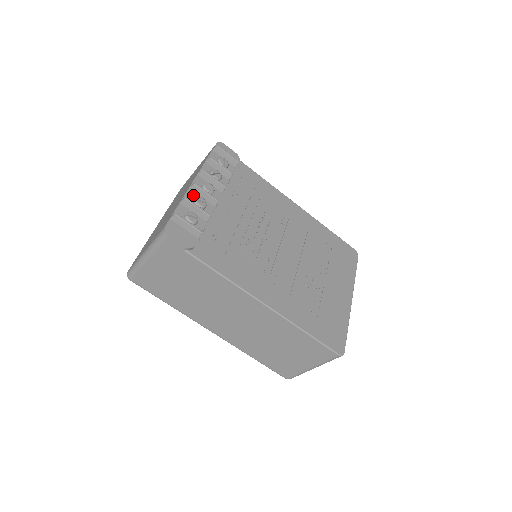
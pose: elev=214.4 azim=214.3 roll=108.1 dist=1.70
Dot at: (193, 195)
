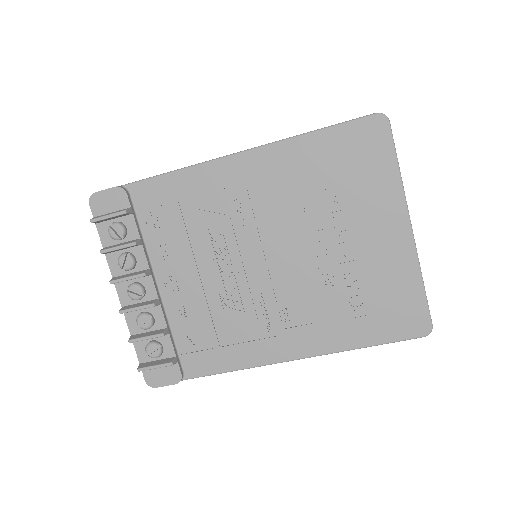
Dot at: (133, 316)
